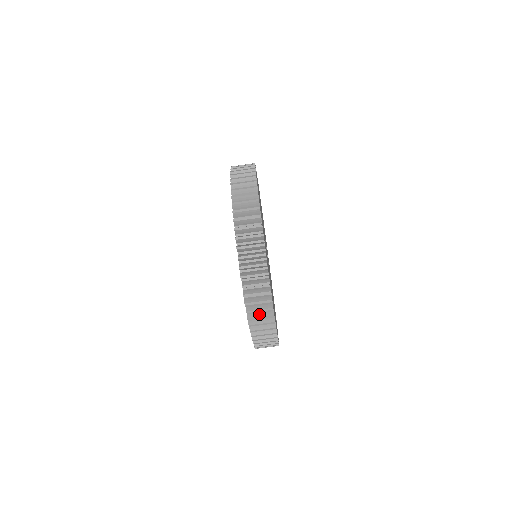
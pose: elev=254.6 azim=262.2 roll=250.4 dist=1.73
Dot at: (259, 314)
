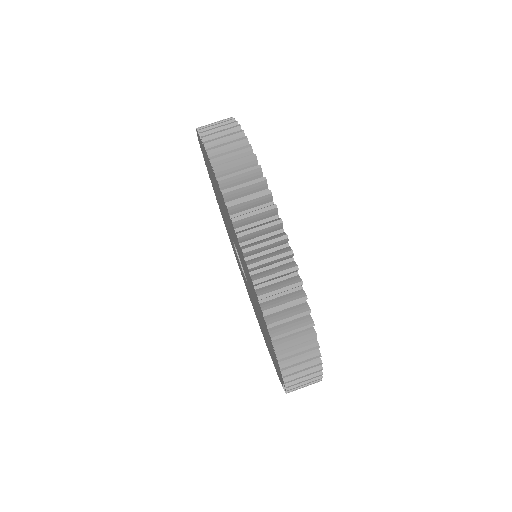
Dot at: (276, 286)
